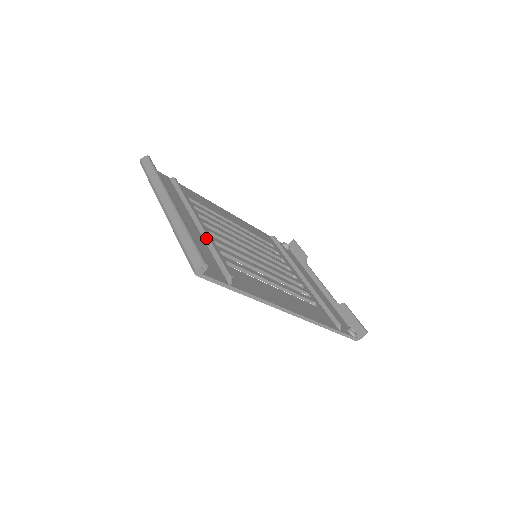
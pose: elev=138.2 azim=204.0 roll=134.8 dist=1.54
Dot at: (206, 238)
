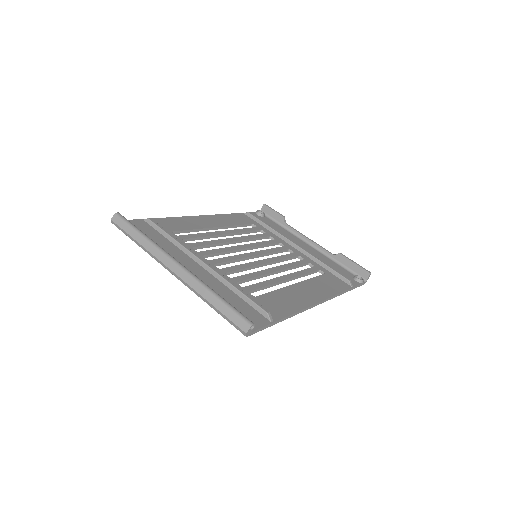
Dot at: (222, 280)
